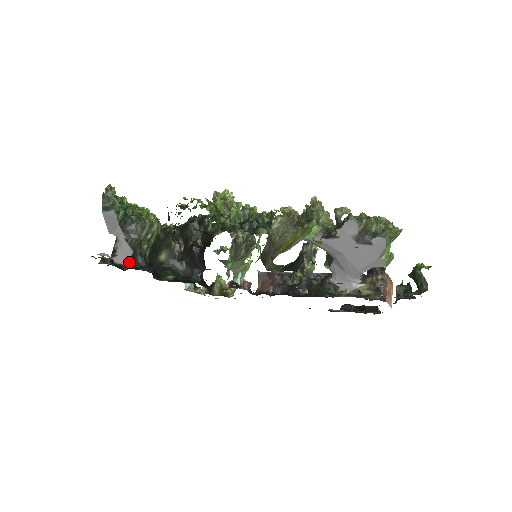
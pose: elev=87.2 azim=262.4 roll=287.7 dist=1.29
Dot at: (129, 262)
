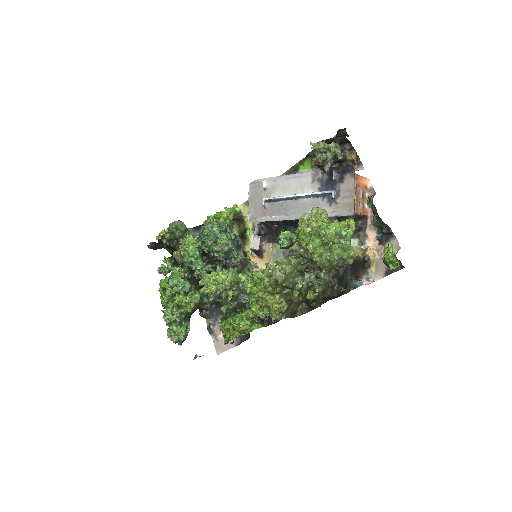
Dot at: occluded
